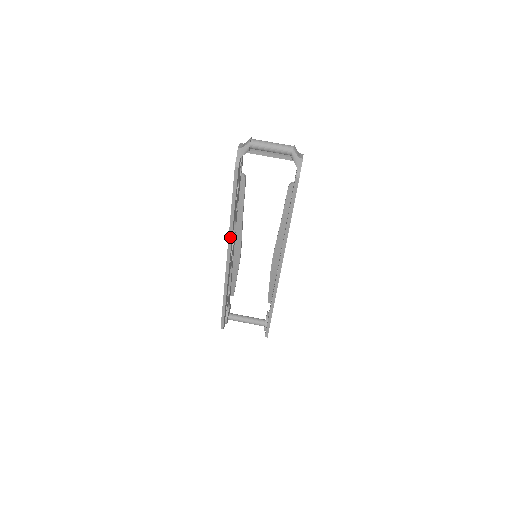
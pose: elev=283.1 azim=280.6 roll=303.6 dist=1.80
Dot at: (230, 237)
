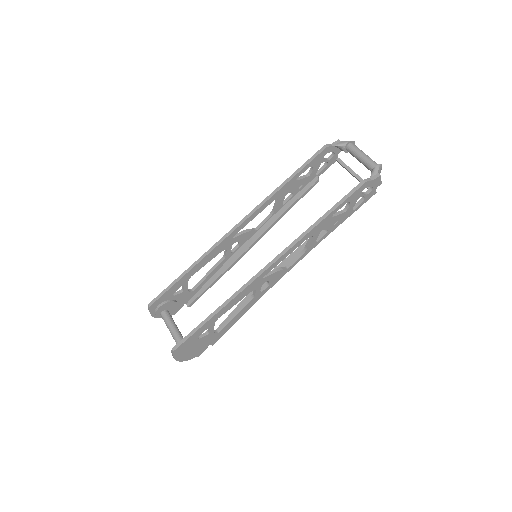
Dot at: (260, 205)
